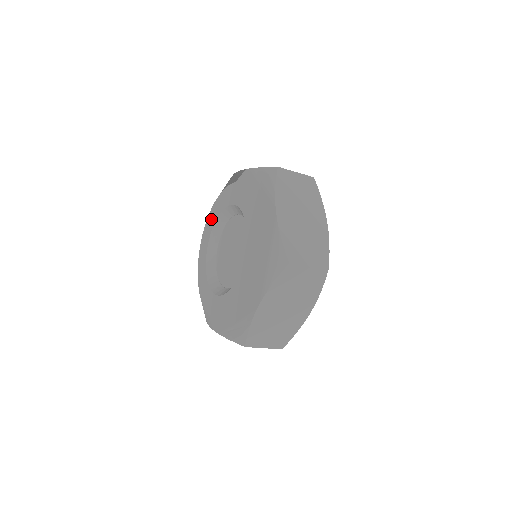
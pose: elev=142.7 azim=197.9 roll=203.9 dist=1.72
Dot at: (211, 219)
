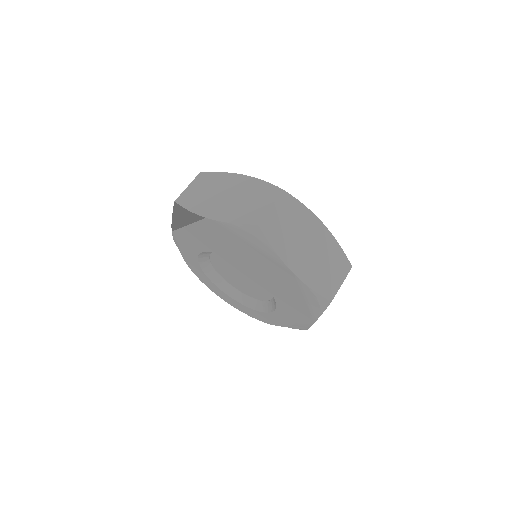
Dot at: (188, 252)
